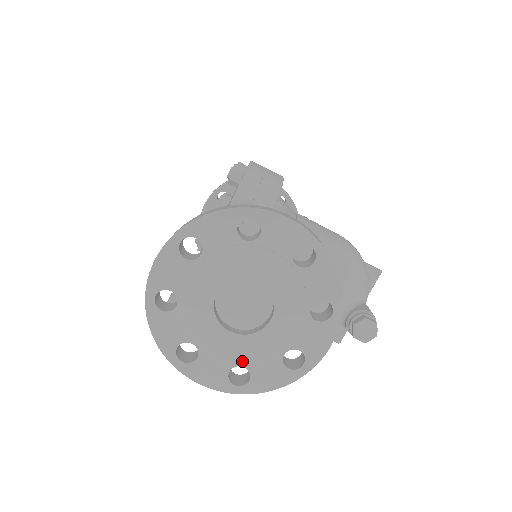
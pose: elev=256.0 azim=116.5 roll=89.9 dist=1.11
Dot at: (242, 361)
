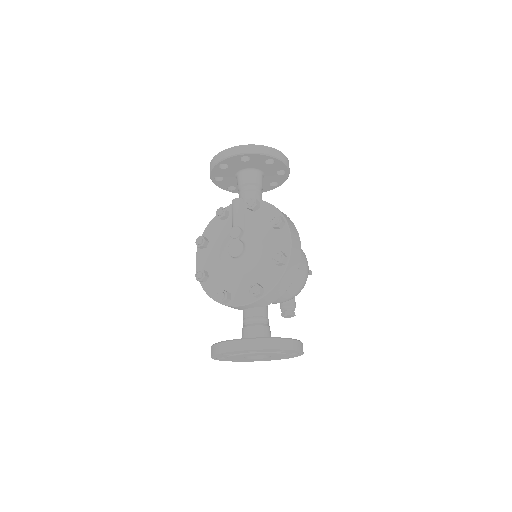
Dot at: (242, 360)
